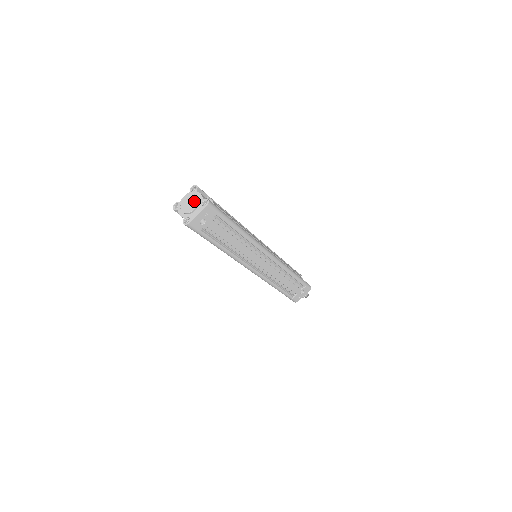
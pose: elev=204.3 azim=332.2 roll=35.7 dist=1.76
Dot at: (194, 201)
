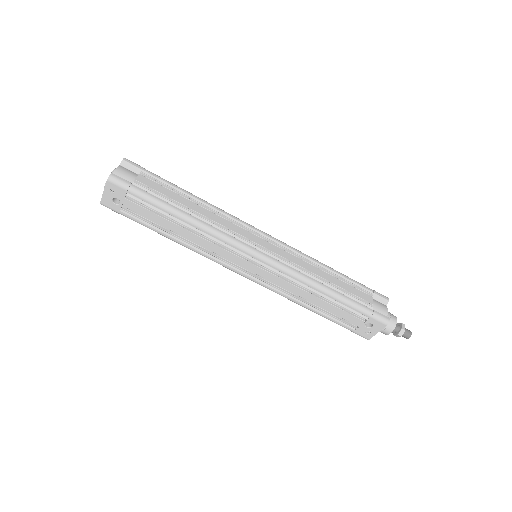
Dot at: occluded
